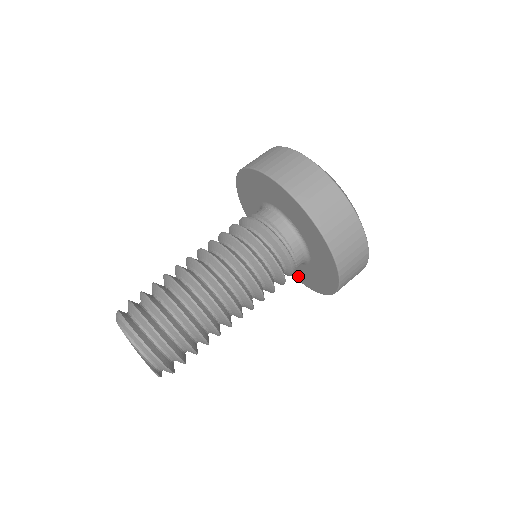
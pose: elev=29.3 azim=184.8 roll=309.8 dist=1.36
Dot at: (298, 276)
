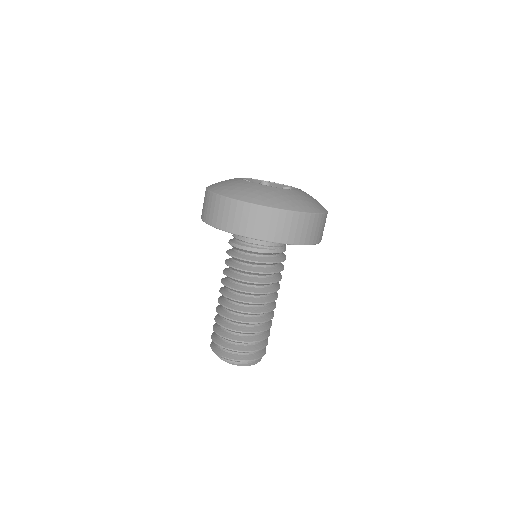
Dot at: occluded
